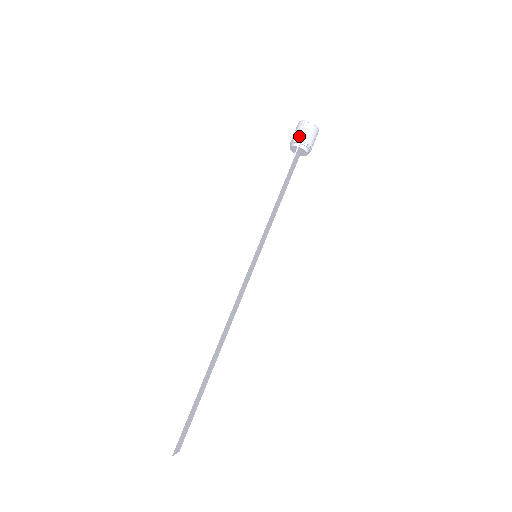
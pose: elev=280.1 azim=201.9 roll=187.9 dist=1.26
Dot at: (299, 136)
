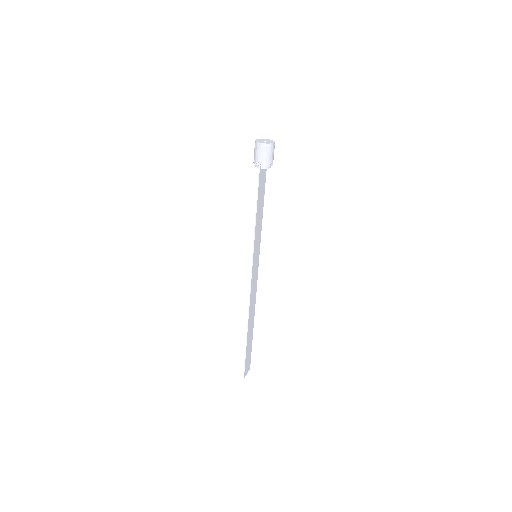
Dot at: (257, 159)
